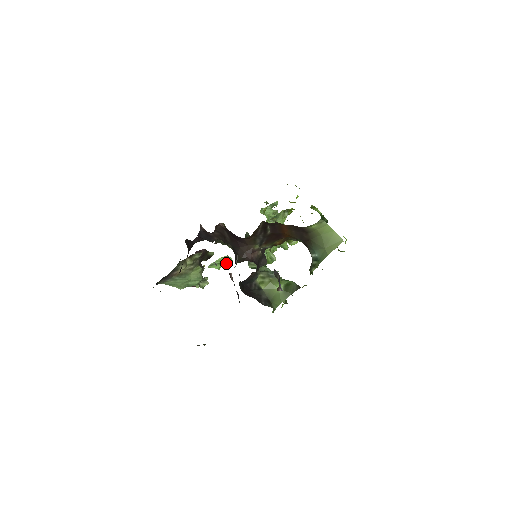
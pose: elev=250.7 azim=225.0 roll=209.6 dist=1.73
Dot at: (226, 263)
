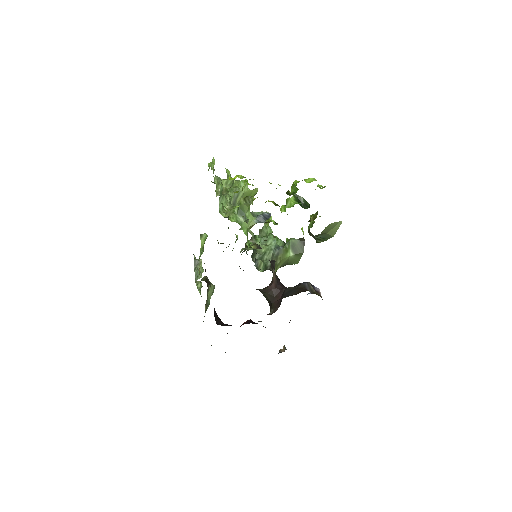
Dot at: occluded
